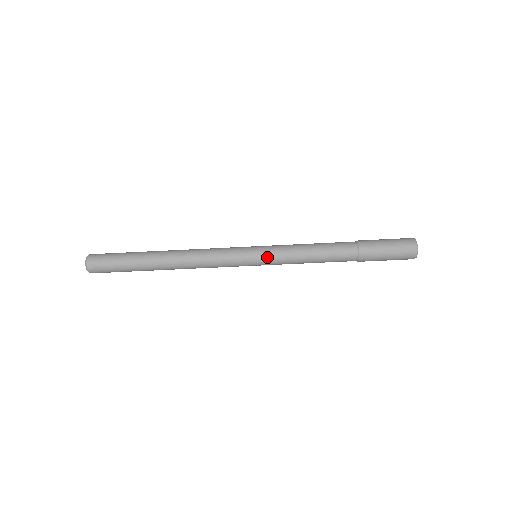
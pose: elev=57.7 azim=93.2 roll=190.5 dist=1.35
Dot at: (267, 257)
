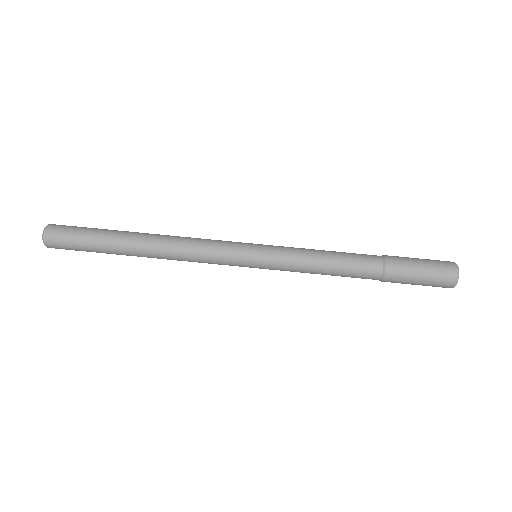
Dot at: (271, 245)
